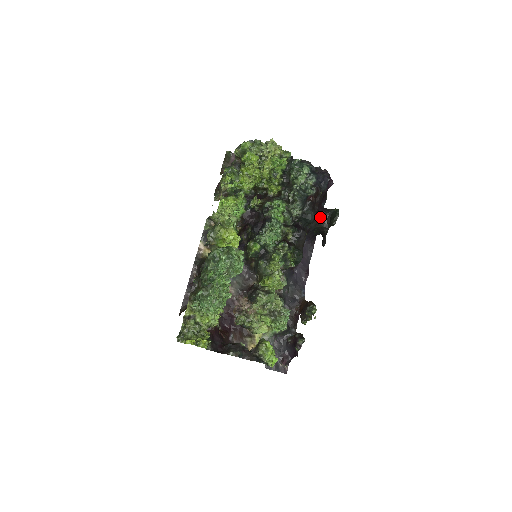
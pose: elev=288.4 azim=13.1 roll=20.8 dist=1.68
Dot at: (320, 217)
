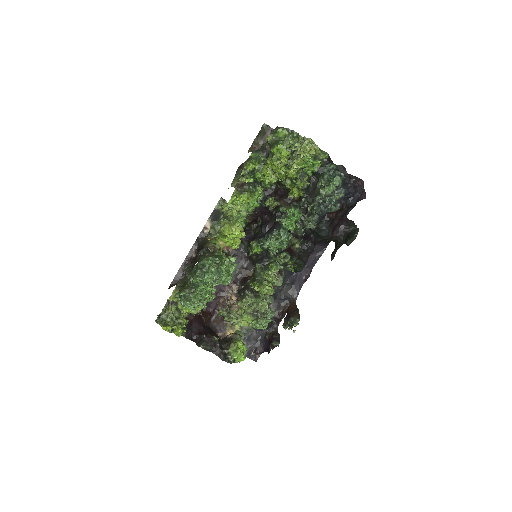
Dot at: (337, 230)
